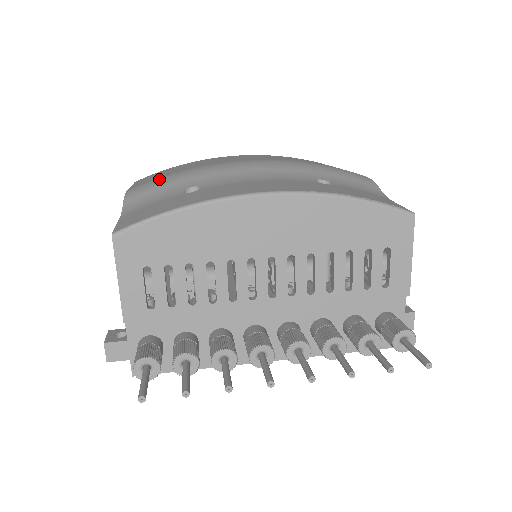
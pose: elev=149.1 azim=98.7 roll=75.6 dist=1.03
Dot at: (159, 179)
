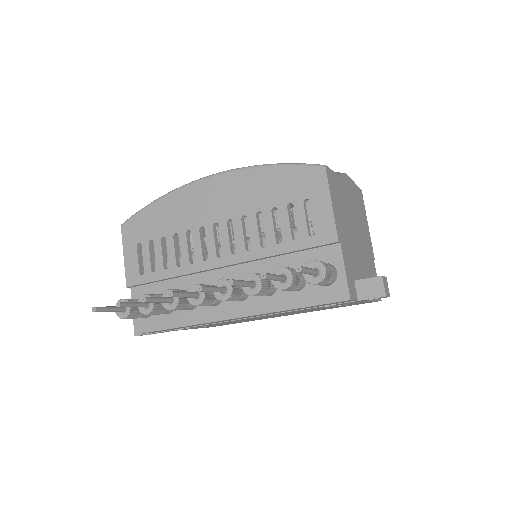
Dot at: occluded
